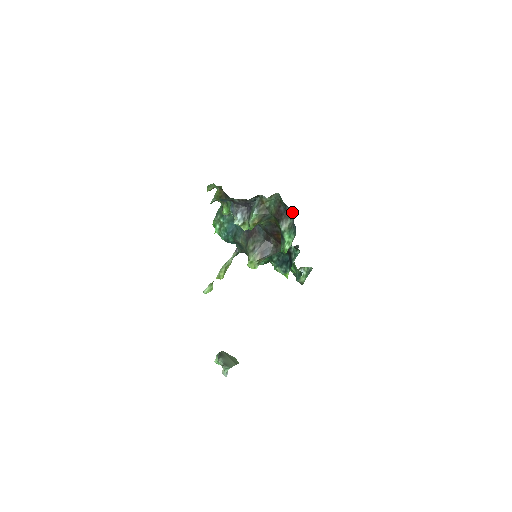
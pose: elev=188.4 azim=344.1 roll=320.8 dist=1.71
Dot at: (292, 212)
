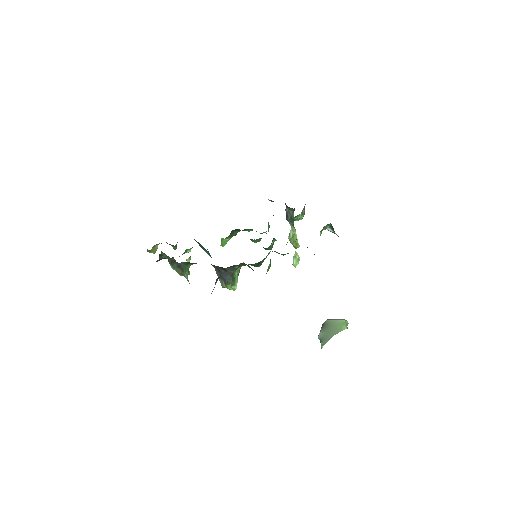
Dot at: occluded
